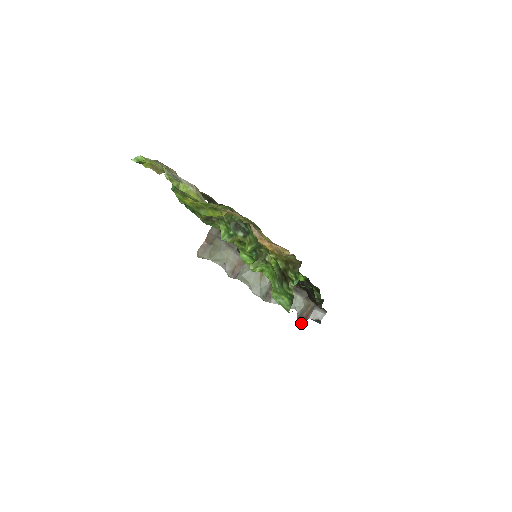
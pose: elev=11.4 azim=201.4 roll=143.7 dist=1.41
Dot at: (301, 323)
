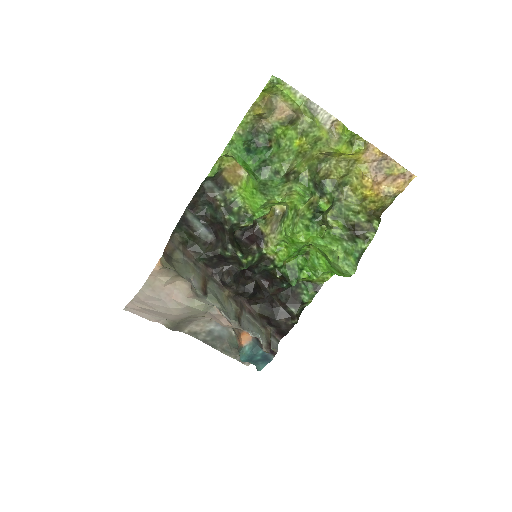
Dot at: (269, 351)
